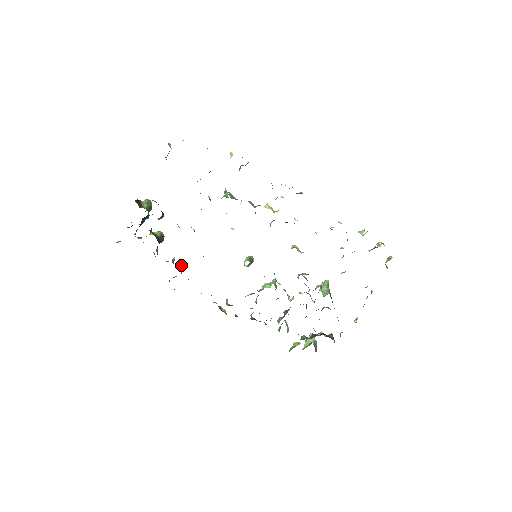
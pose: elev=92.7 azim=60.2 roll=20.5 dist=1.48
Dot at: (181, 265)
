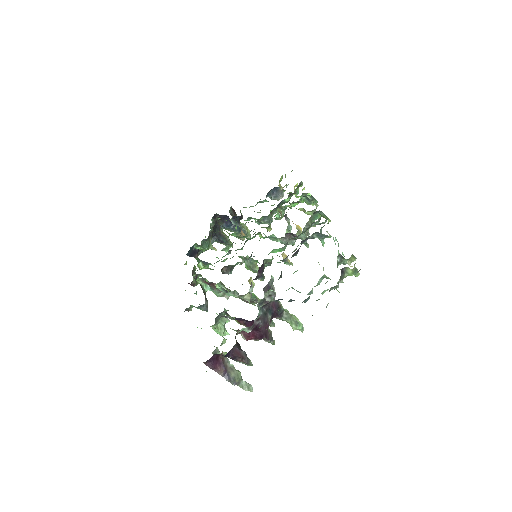
Dot at: (209, 243)
